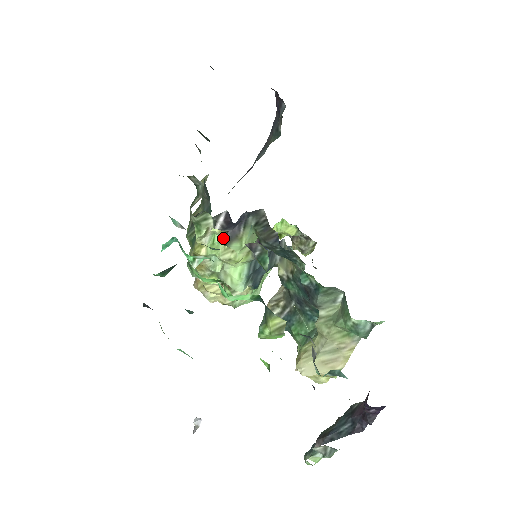
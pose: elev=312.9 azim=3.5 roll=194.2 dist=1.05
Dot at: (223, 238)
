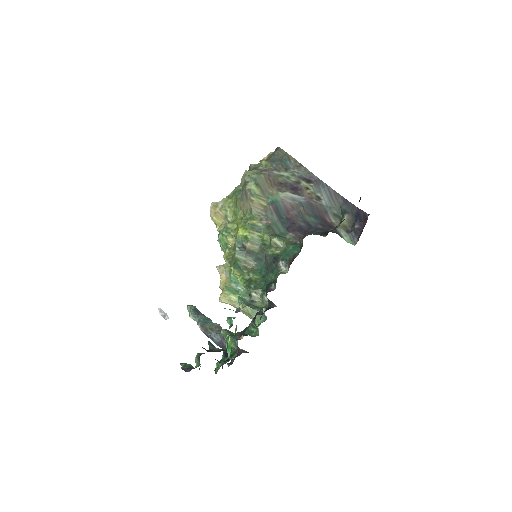
Dot at: occluded
